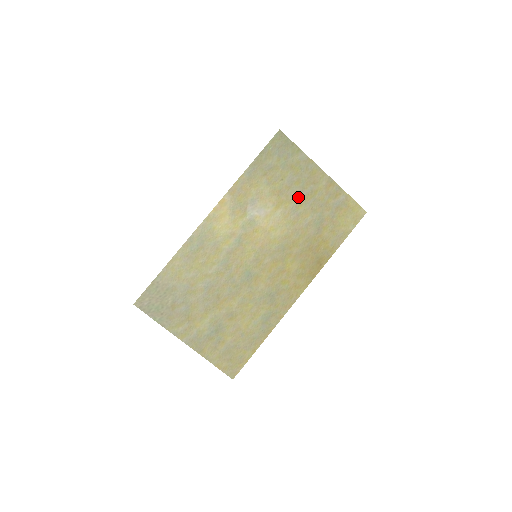
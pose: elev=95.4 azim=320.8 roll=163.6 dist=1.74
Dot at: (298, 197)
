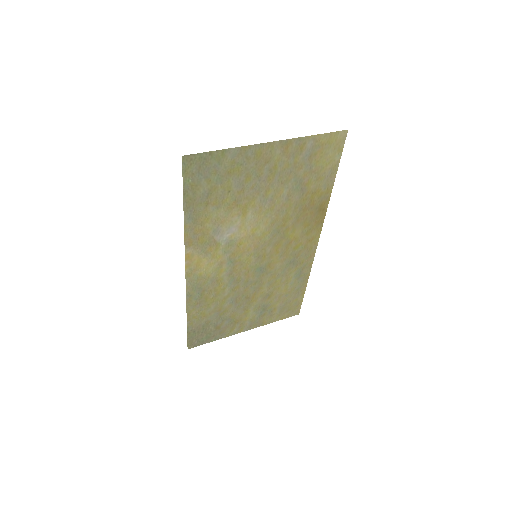
Dot at: (259, 188)
